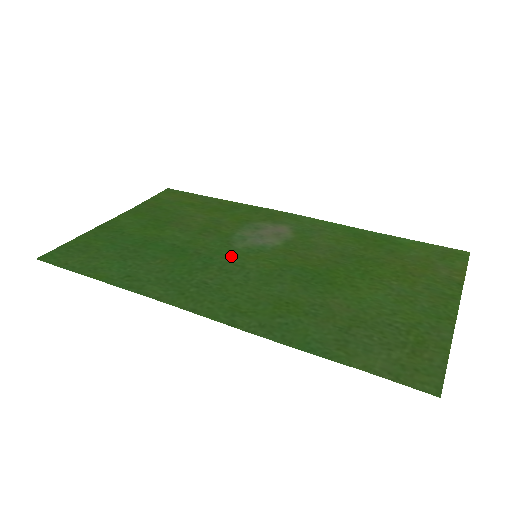
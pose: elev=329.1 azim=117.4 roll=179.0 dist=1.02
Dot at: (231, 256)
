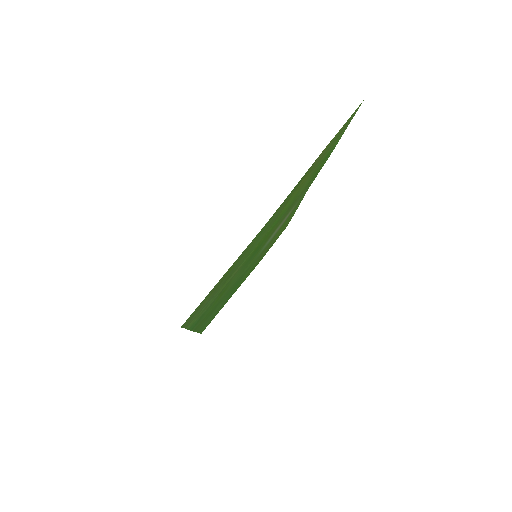
Dot at: occluded
